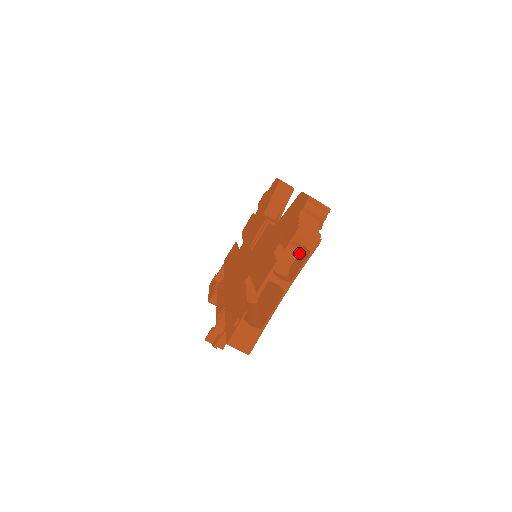
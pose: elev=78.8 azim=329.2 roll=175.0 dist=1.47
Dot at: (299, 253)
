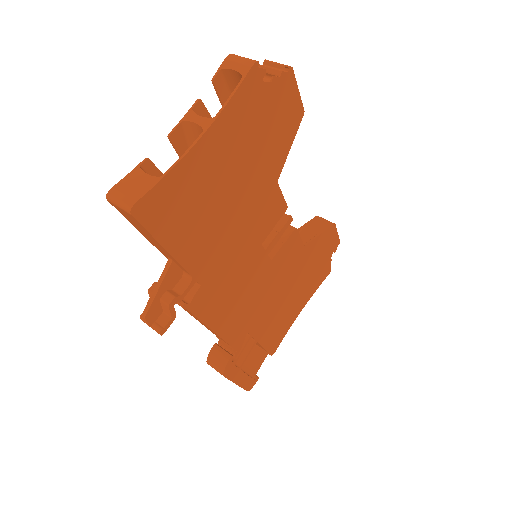
Dot at: (248, 121)
